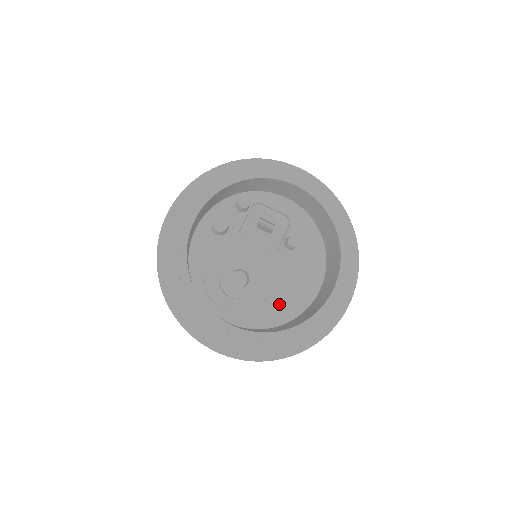
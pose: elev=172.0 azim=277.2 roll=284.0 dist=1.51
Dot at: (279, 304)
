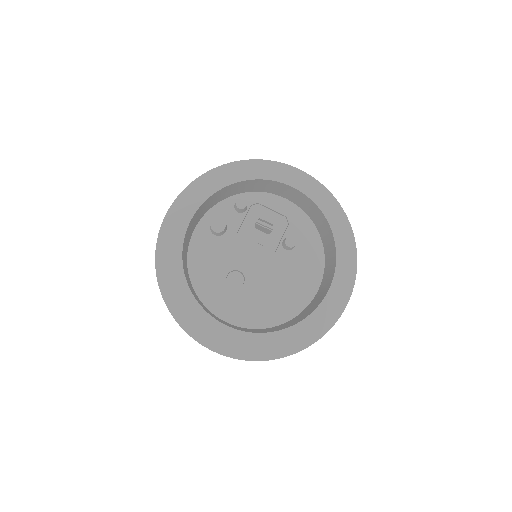
Dot at: (277, 304)
